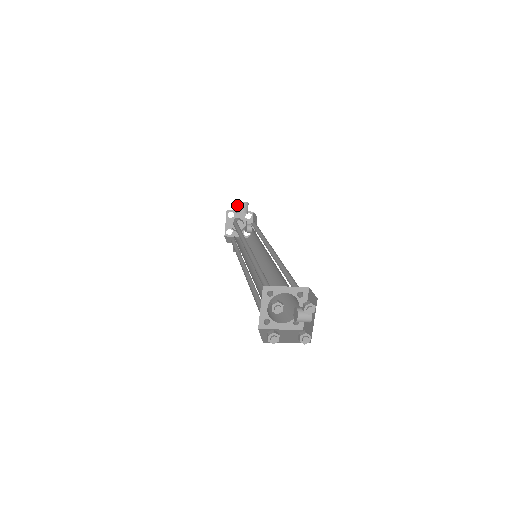
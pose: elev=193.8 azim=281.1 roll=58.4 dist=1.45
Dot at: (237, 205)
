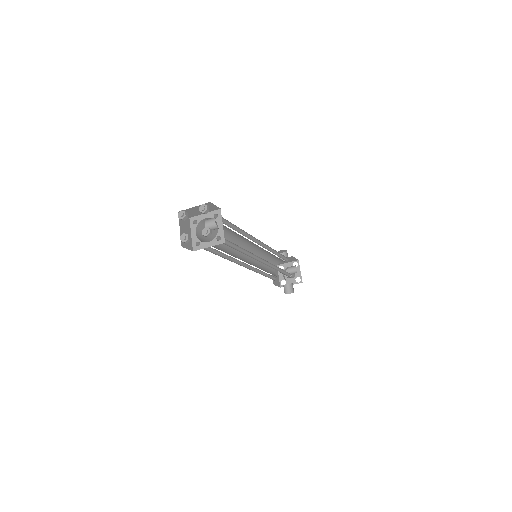
Dot at: occluded
